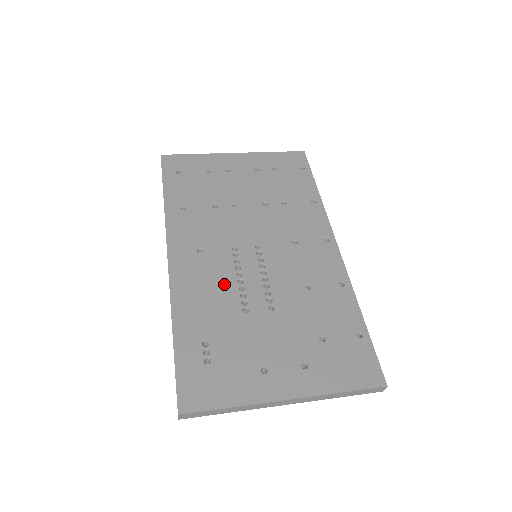
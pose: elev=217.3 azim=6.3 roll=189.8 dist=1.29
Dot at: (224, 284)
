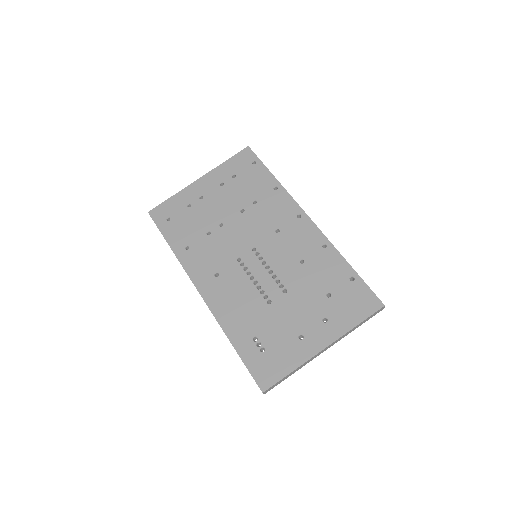
Dot at: (245, 291)
